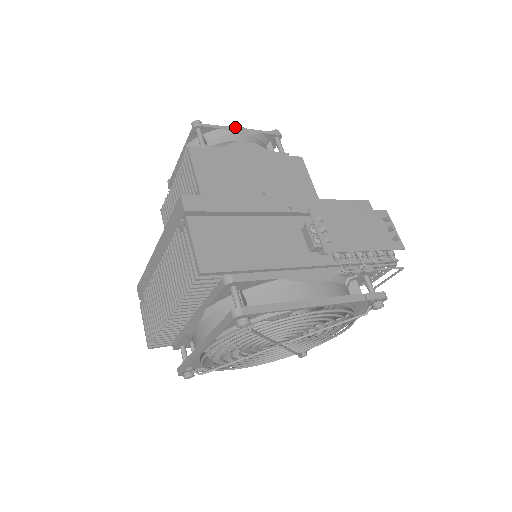
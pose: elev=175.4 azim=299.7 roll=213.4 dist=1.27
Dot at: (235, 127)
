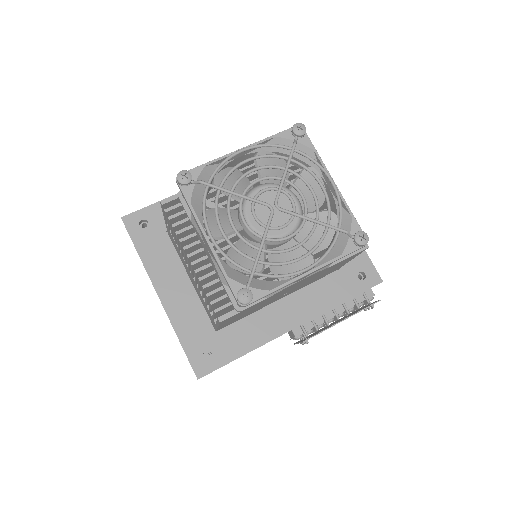
Dot at: occluded
